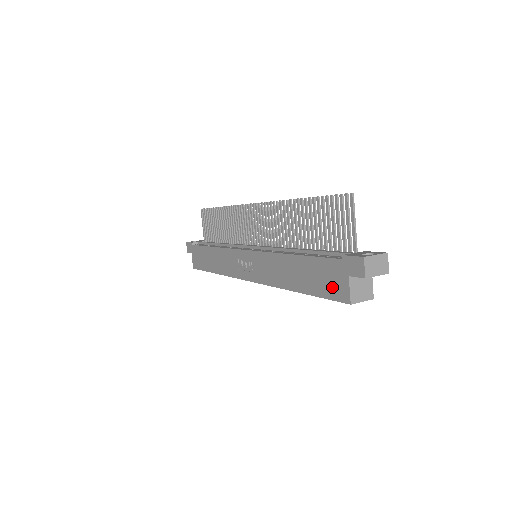
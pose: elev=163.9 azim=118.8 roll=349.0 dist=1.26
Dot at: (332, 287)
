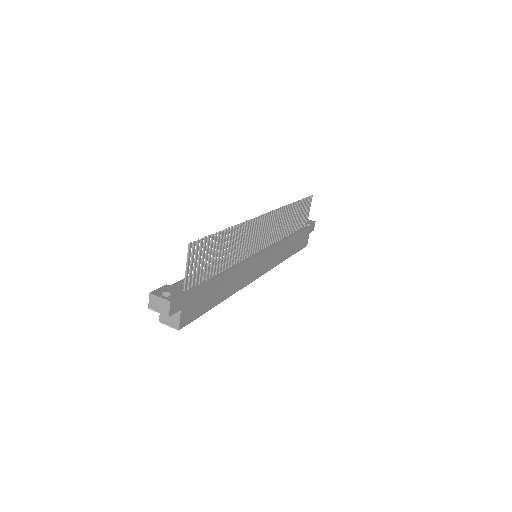
Dot at: occluded
